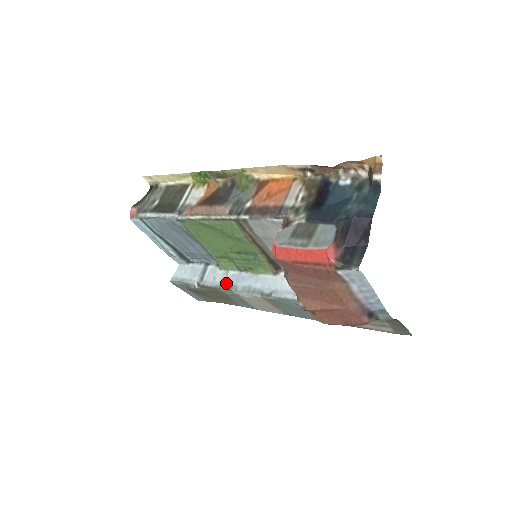
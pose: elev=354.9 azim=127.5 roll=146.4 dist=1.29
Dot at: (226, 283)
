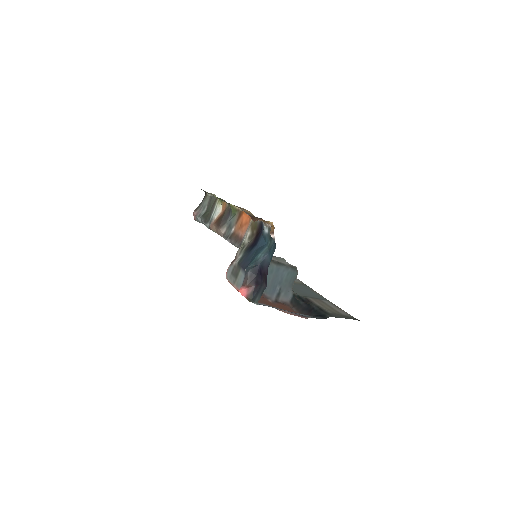
Dot at: occluded
